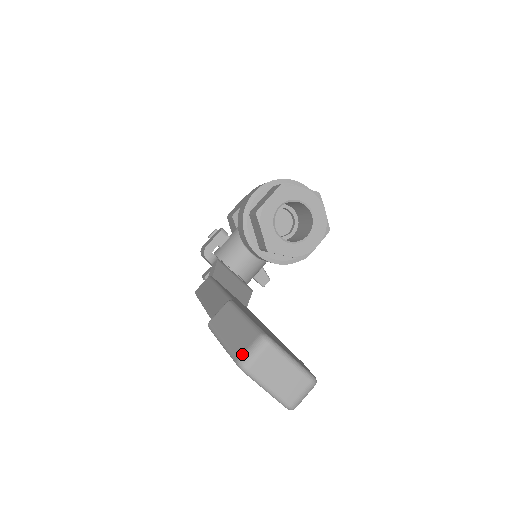
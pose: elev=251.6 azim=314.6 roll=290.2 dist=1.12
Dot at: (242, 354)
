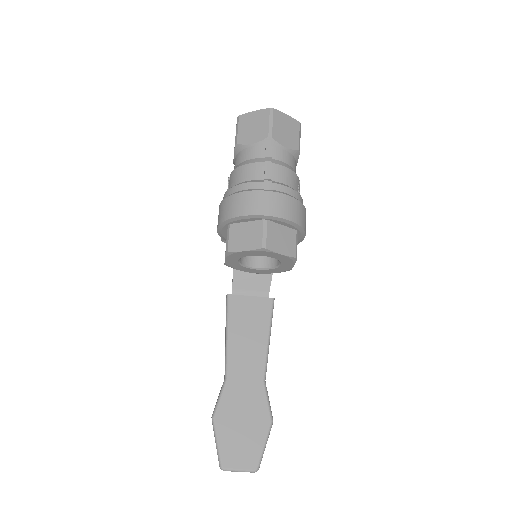
Dot at: occluded
